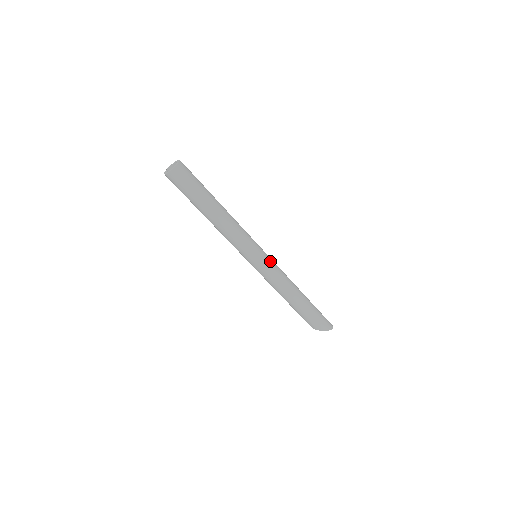
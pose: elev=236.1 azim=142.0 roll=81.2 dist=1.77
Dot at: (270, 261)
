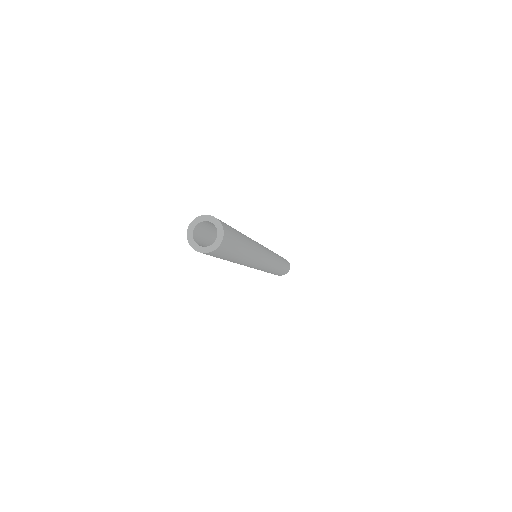
Dot at: (270, 260)
